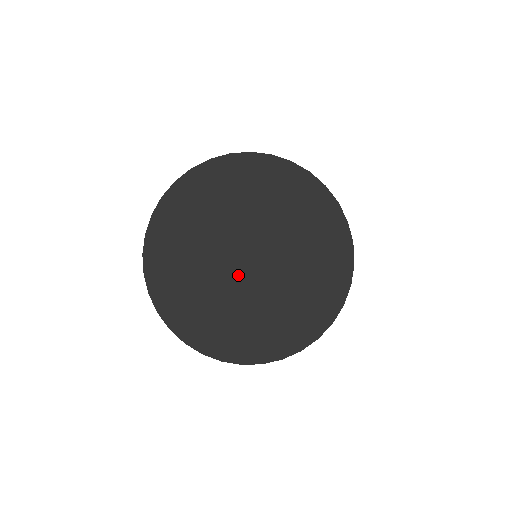
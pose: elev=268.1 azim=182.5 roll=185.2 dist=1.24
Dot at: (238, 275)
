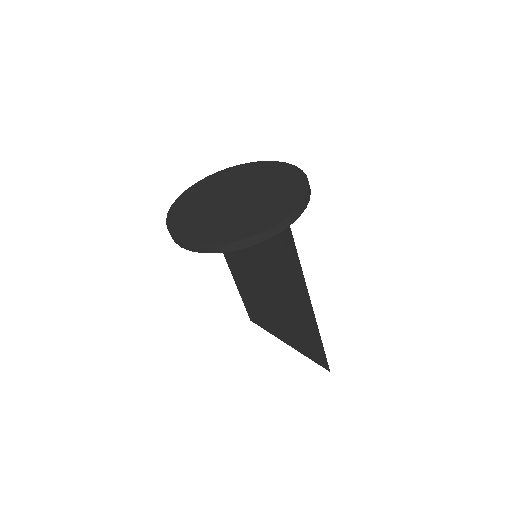
Dot at: (224, 203)
